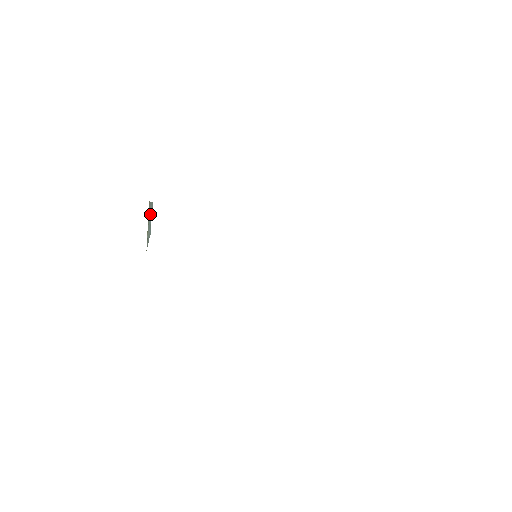
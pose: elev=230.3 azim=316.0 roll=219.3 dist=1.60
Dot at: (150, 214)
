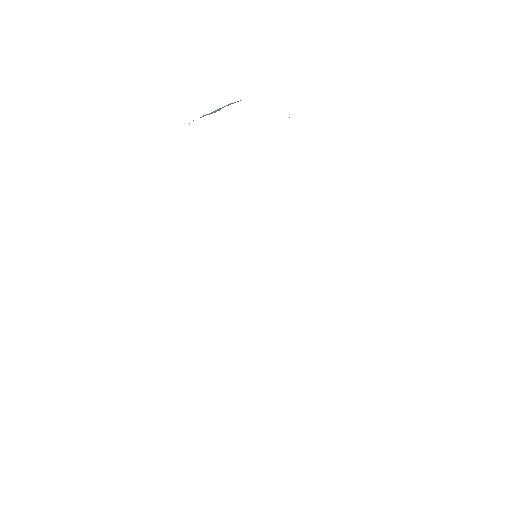
Dot at: occluded
